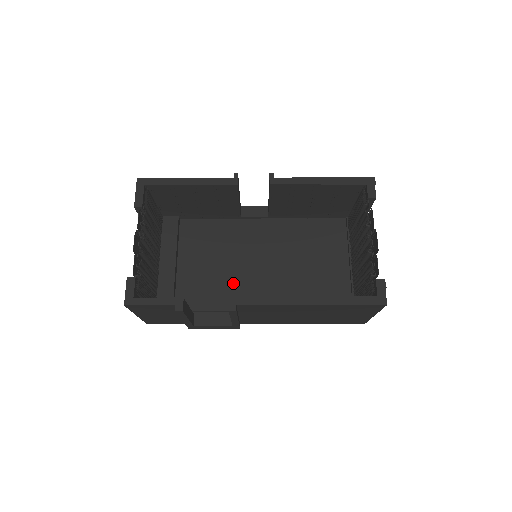
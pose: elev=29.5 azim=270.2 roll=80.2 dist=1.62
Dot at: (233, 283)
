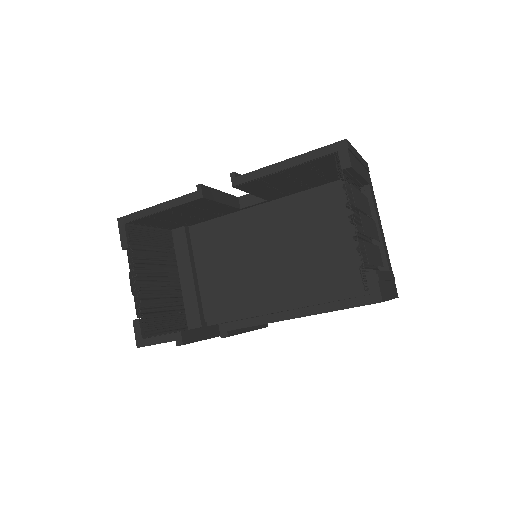
Dot at: (250, 282)
